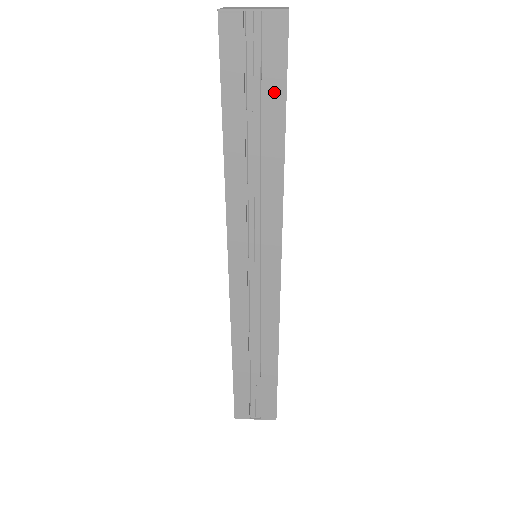
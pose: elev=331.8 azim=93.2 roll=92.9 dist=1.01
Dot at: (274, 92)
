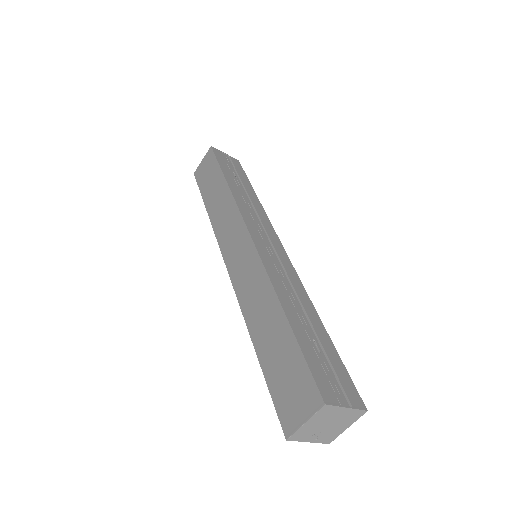
Dot at: (243, 176)
